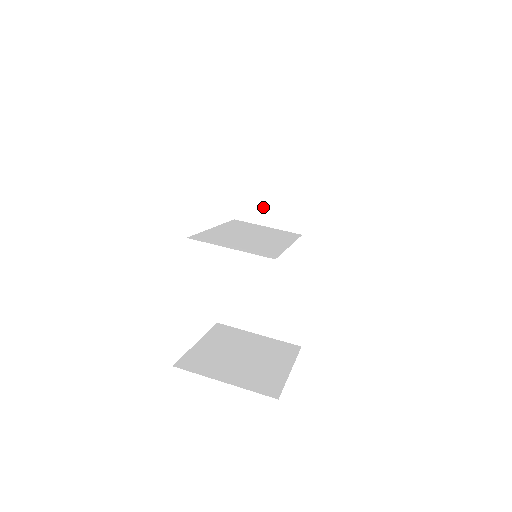
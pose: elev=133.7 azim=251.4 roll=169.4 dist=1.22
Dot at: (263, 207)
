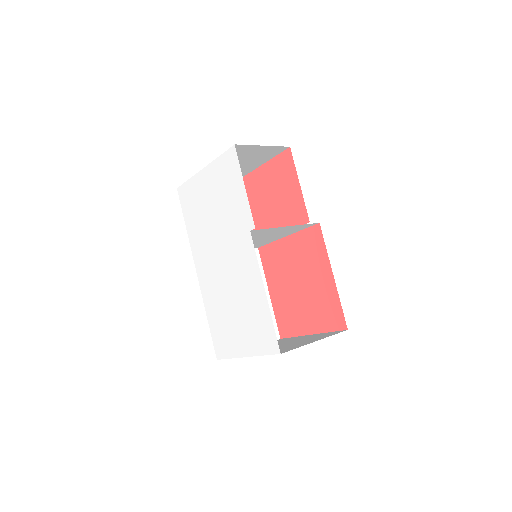
Dot at: occluded
